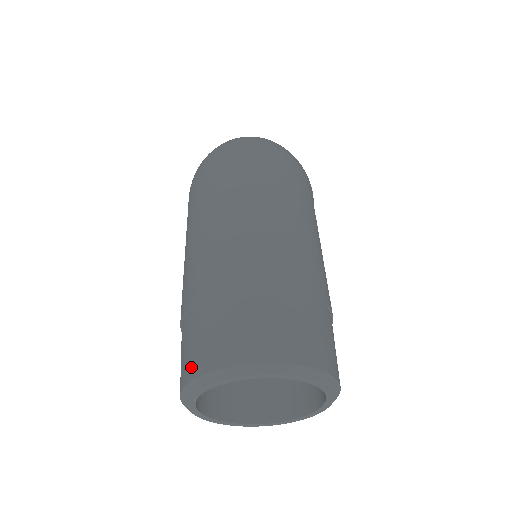
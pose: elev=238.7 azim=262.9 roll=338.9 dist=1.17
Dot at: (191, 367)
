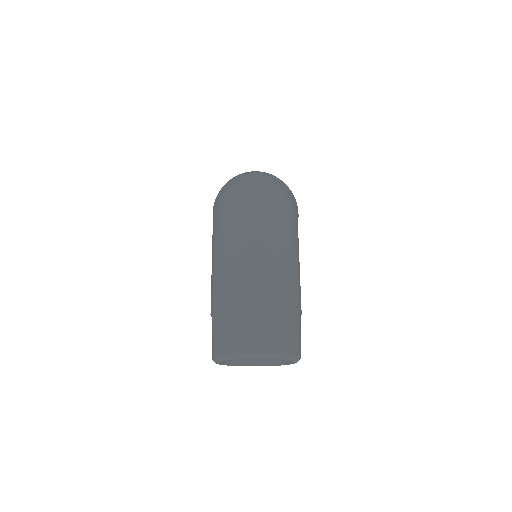
Dot at: (221, 348)
